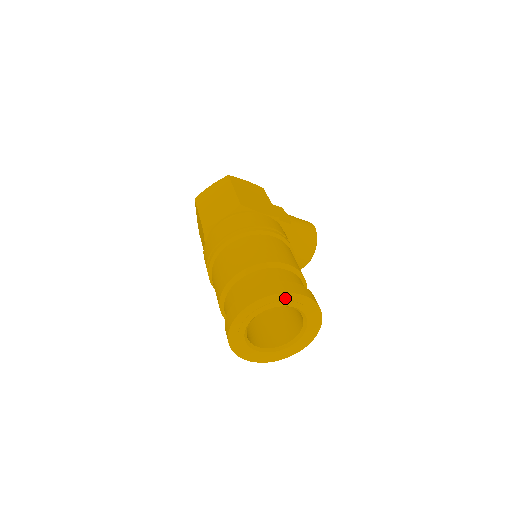
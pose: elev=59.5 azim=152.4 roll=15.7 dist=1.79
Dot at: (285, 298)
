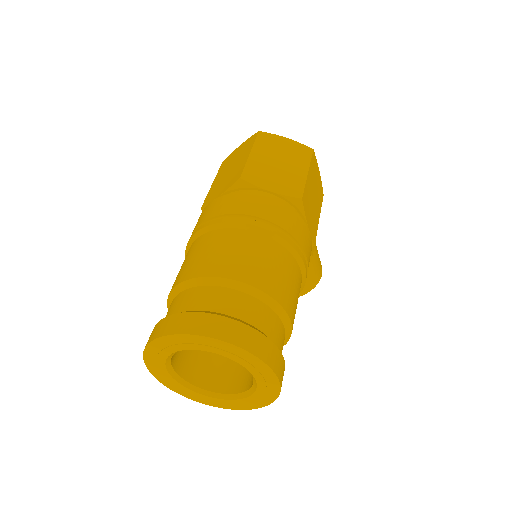
Dot at: (261, 368)
